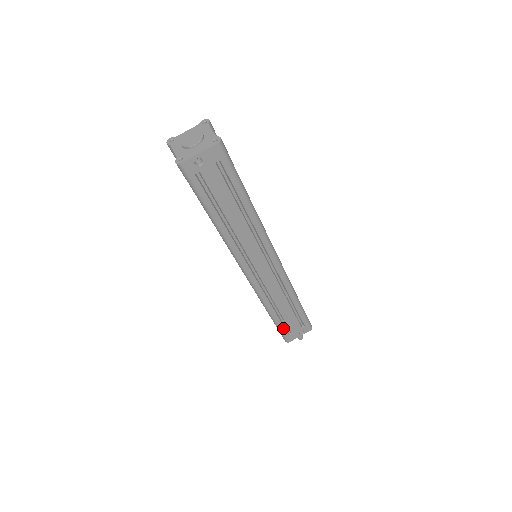
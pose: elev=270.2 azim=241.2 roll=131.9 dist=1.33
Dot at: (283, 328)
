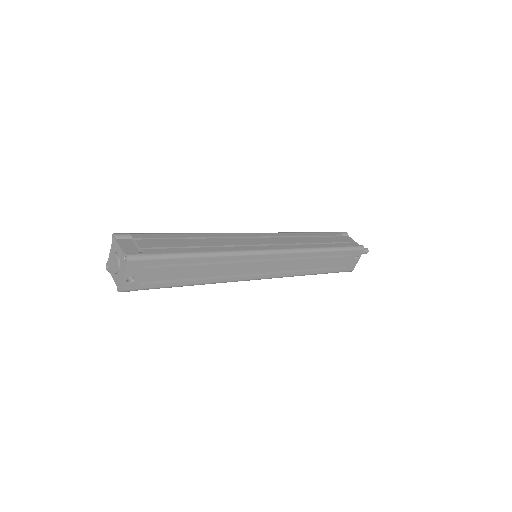
Dot at: (335, 270)
